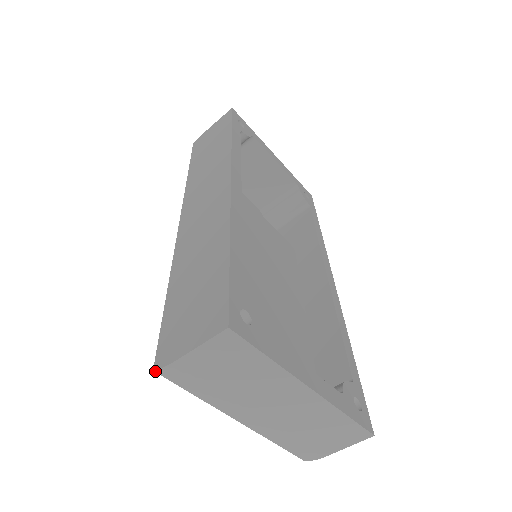
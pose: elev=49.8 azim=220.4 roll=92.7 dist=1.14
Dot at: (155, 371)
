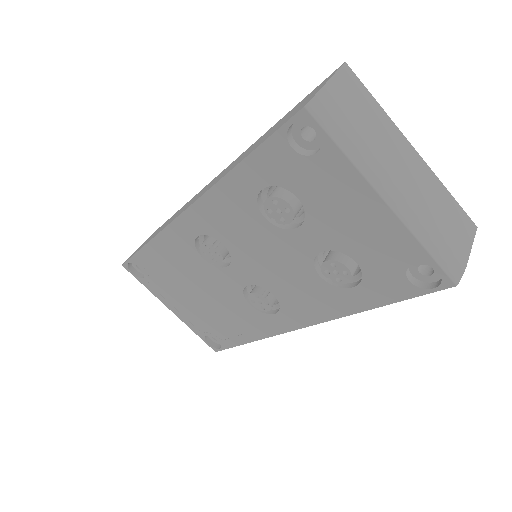
Dot at: (306, 106)
